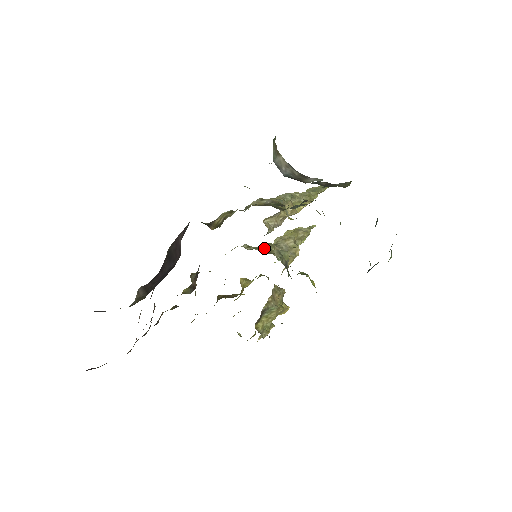
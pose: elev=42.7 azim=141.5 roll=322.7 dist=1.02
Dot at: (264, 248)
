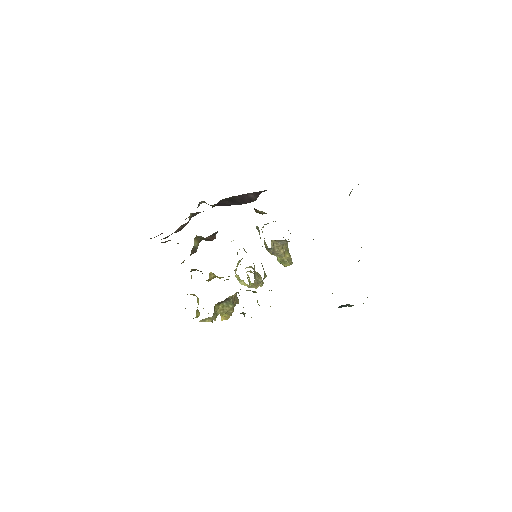
Dot at: occluded
